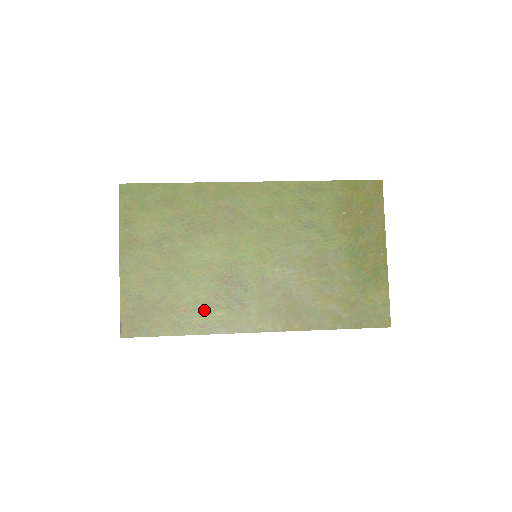
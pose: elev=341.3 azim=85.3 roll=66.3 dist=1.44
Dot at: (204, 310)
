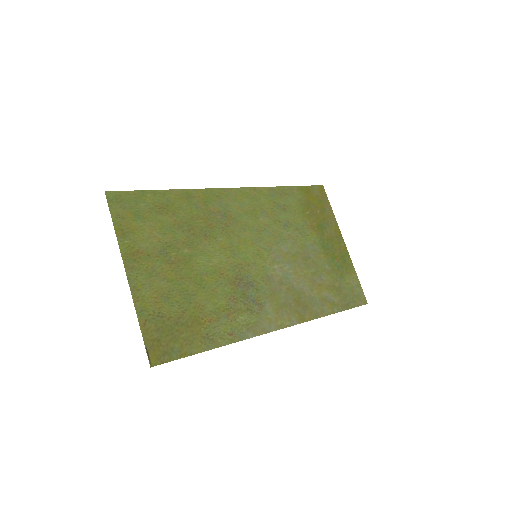
Dot at: (228, 317)
